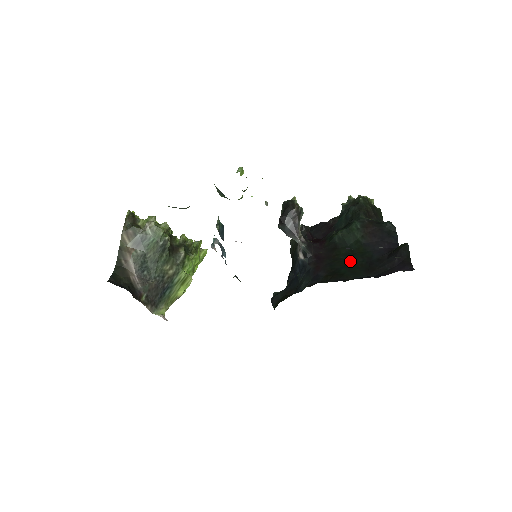
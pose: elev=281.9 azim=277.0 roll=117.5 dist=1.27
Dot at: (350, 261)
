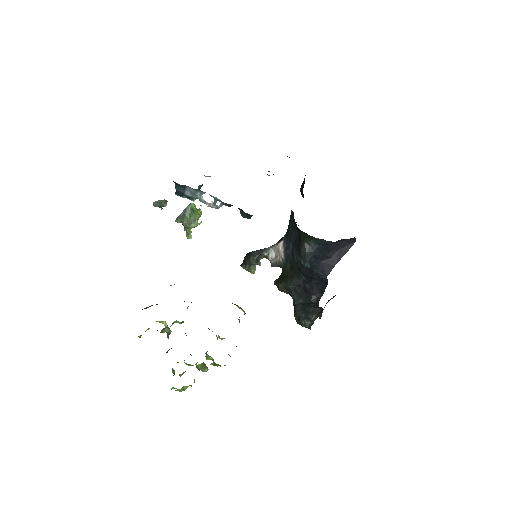
Dot at: occluded
